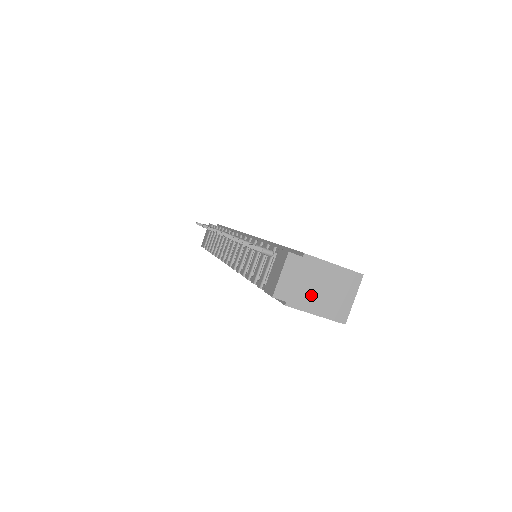
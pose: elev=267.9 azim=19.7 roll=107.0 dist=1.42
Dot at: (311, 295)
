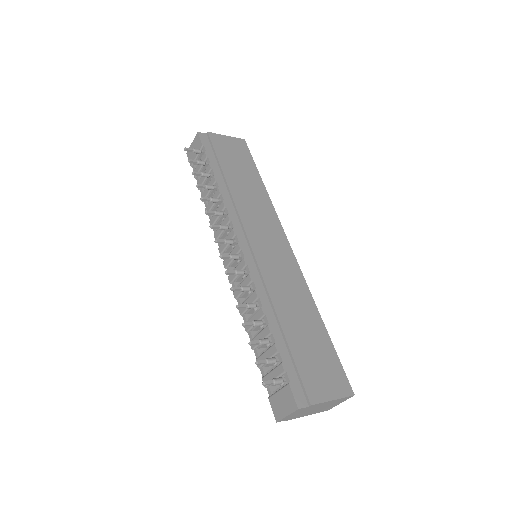
Dot at: (308, 413)
